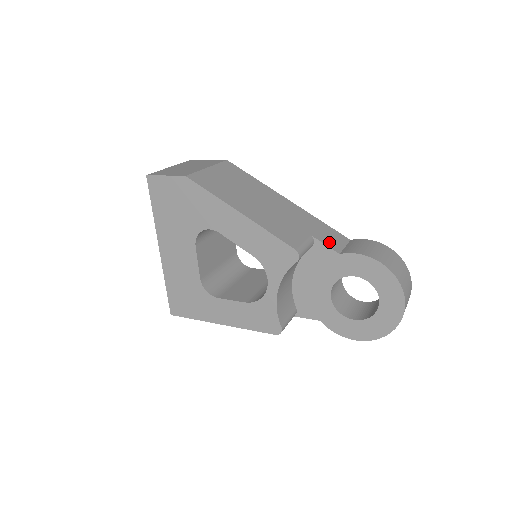
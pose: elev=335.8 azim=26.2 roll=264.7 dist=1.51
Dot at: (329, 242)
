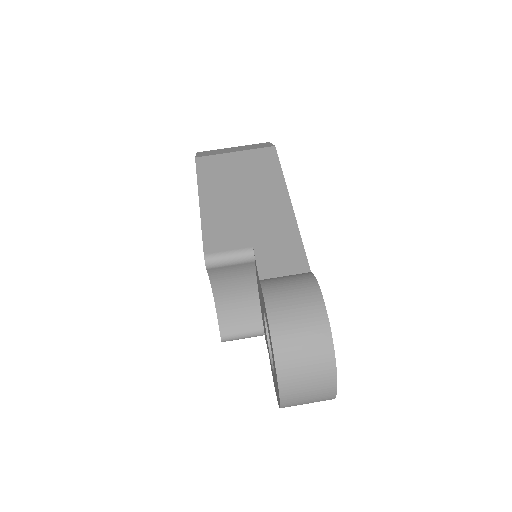
Dot at: (267, 263)
